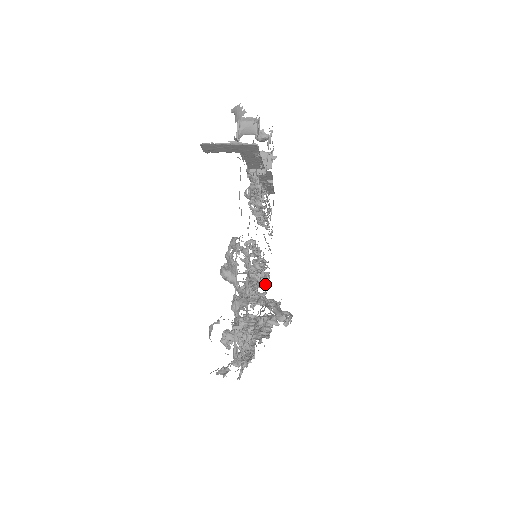
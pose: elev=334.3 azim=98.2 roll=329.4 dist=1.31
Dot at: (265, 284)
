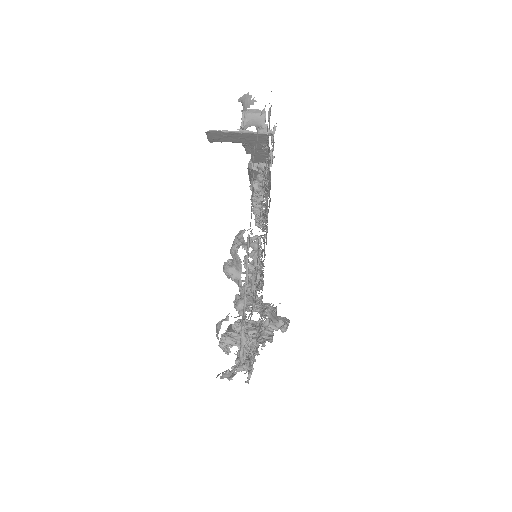
Dot at: (261, 288)
